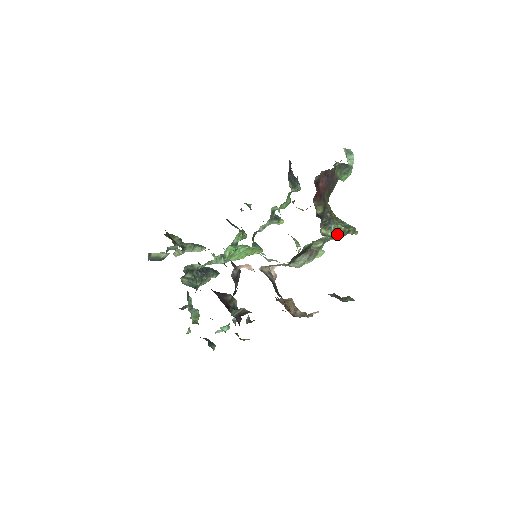
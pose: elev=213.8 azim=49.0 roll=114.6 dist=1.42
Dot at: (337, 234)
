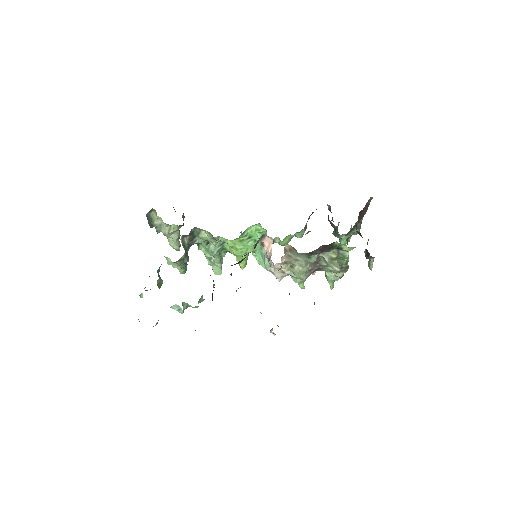
Dot at: occluded
